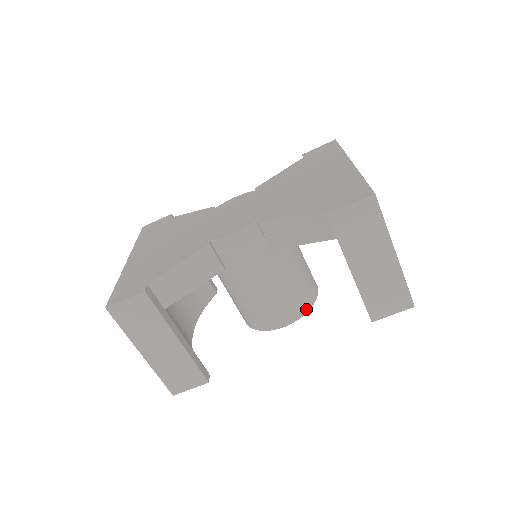
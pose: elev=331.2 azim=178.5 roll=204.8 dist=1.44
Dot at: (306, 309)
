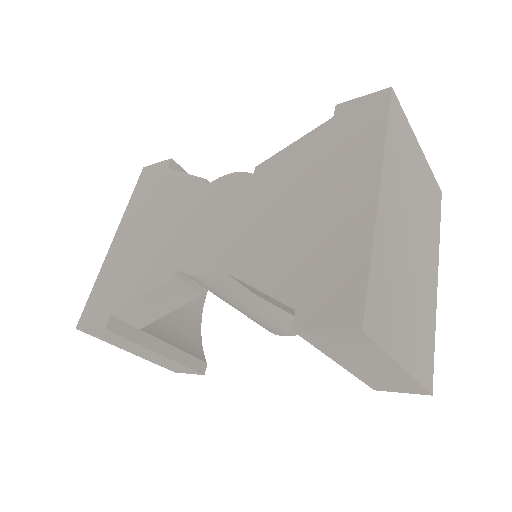
Dot at: occluded
